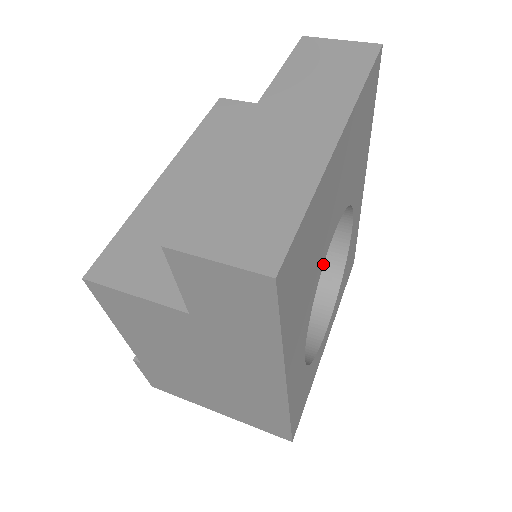
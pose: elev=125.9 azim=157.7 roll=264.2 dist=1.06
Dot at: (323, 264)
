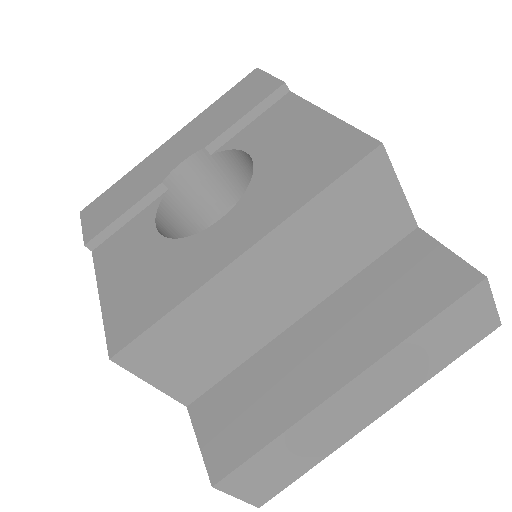
Dot at: occluded
